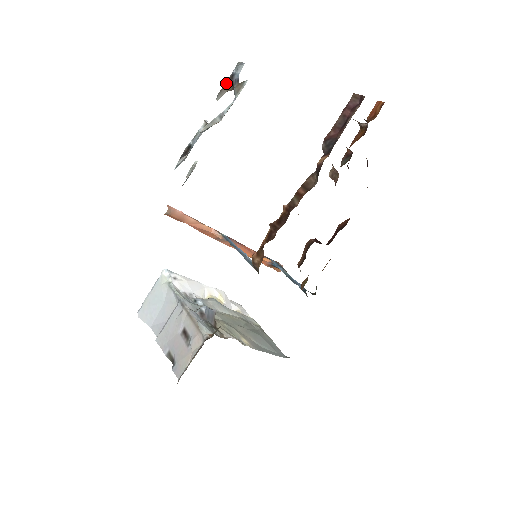
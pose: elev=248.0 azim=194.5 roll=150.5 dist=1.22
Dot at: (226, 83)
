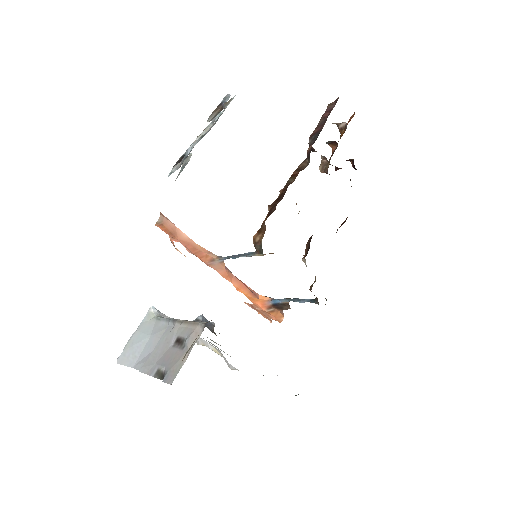
Dot at: (216, 109)
